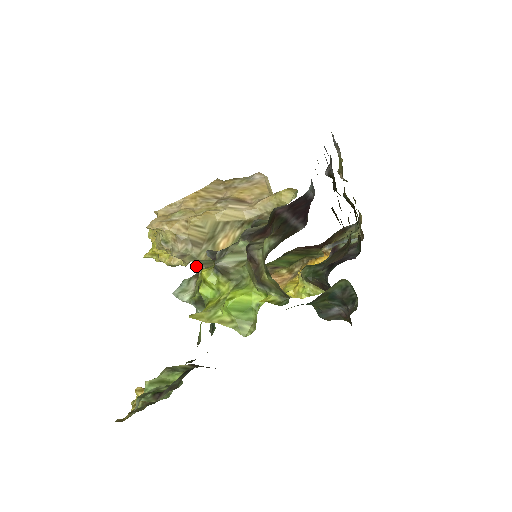
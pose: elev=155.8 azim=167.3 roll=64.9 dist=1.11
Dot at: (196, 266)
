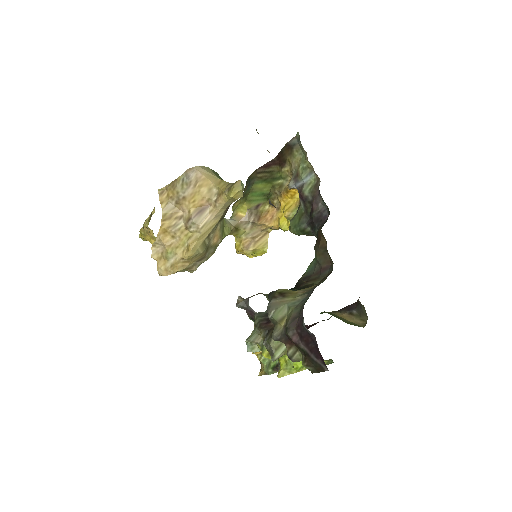
Dot at: occluded
